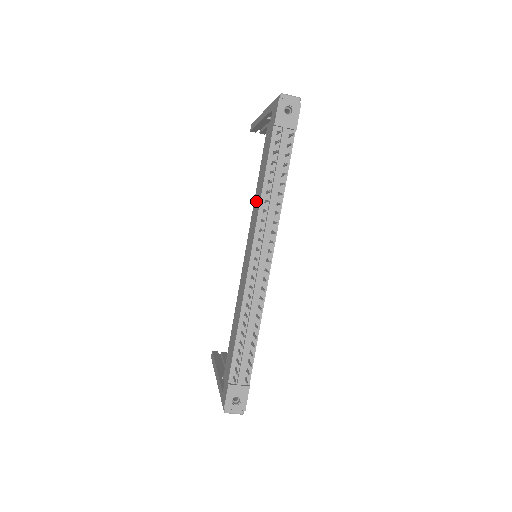
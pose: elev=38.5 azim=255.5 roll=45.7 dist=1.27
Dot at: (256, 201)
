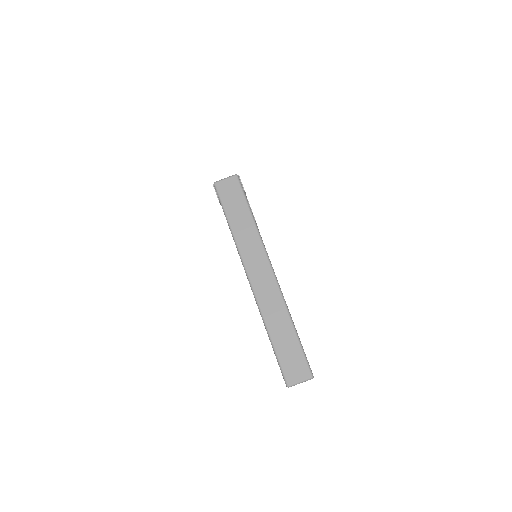
Dot at: occluded
